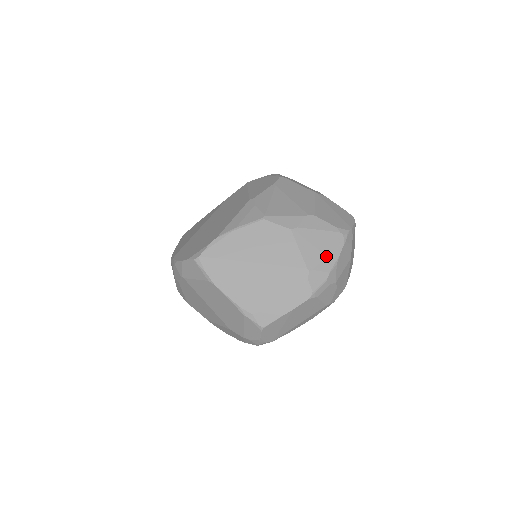
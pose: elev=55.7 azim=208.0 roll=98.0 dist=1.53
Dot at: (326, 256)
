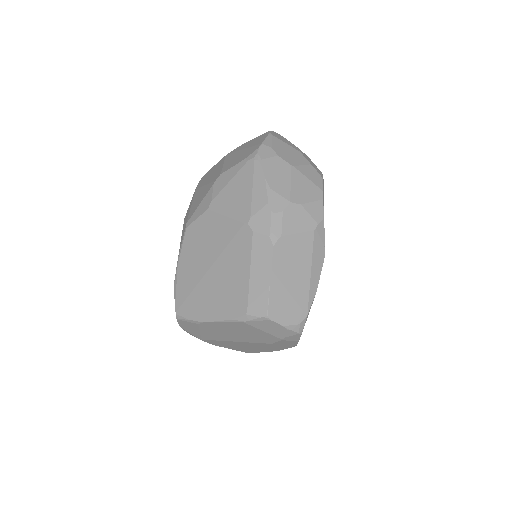
Dot at: (252, 193)
